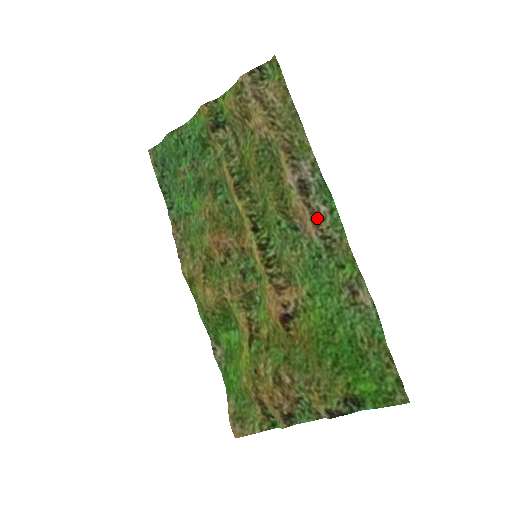
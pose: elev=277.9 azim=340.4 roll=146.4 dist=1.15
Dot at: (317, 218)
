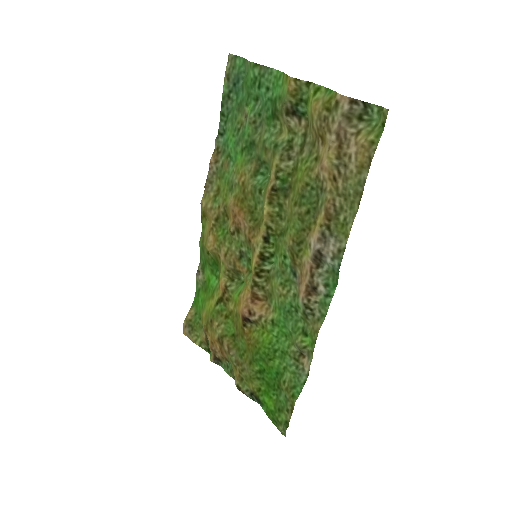
Dot at: (312, 289)
